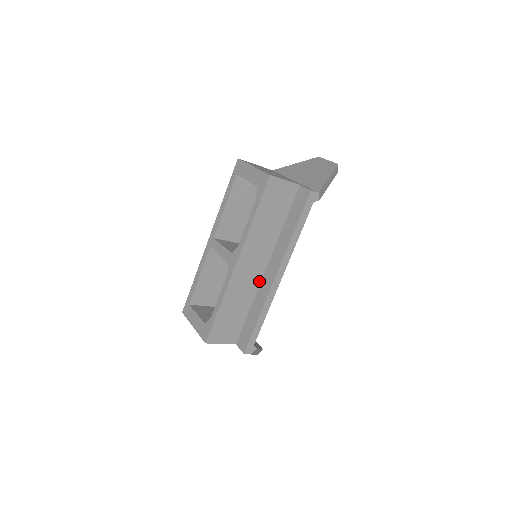
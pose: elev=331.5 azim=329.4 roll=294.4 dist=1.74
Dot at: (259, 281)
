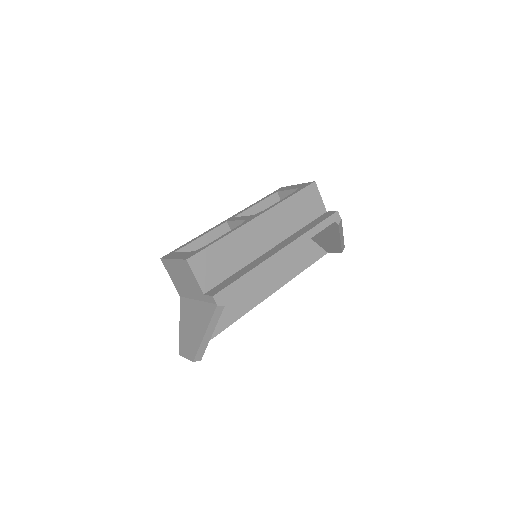
Dot at: (260, 254)
